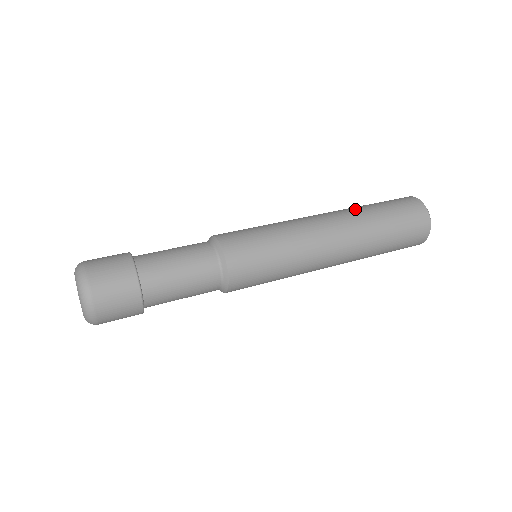
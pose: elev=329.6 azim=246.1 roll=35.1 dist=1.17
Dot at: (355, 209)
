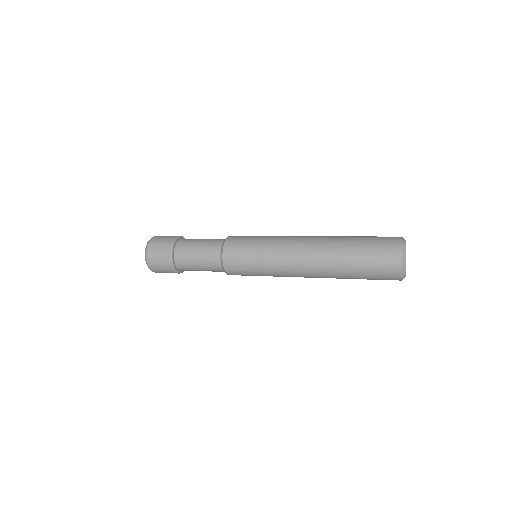
Dot at: (337, 238)
